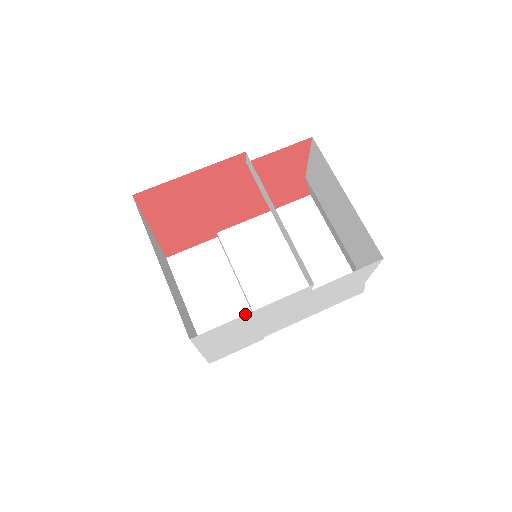
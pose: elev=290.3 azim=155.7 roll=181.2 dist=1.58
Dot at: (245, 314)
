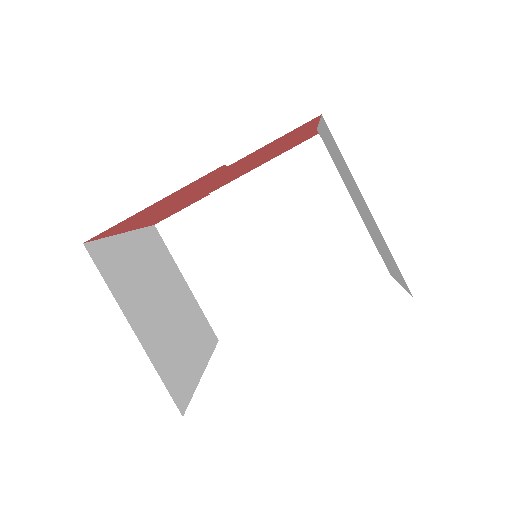
Dot at: (252, 286)
